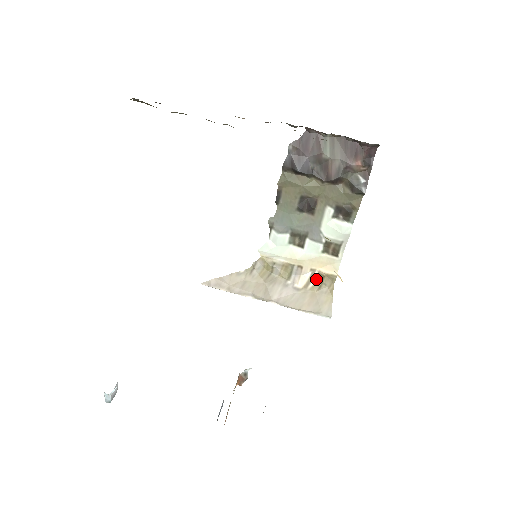
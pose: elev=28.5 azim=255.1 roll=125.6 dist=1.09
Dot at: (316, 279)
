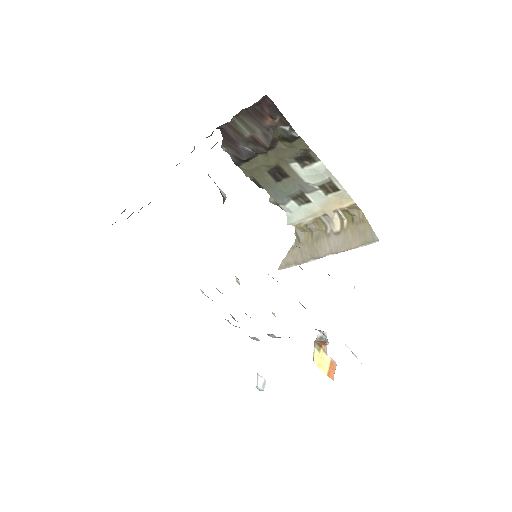
Dot at: (344, 216)
